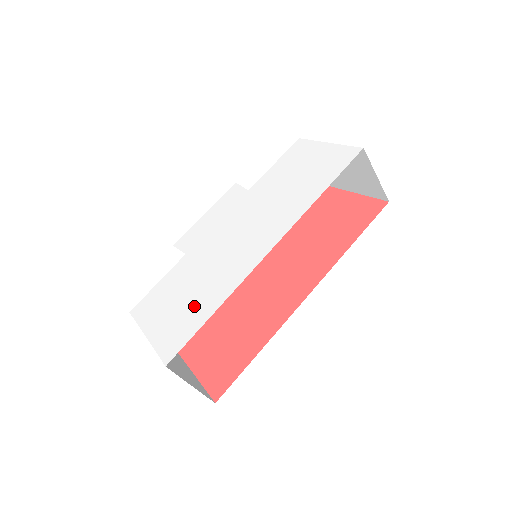
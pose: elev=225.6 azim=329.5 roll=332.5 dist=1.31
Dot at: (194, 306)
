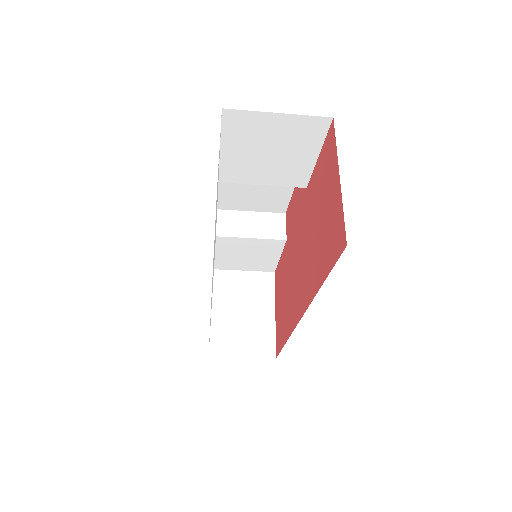
Dot at: occluded
